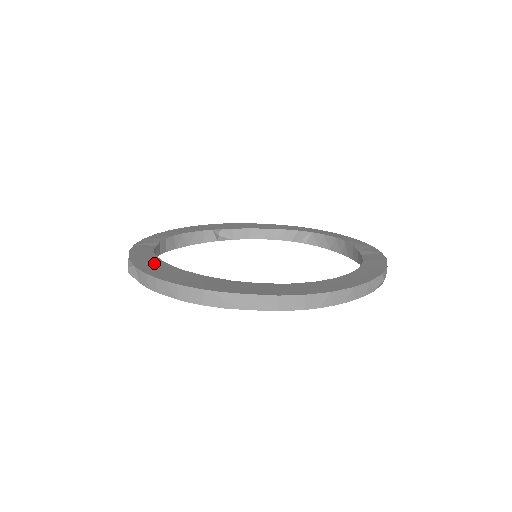
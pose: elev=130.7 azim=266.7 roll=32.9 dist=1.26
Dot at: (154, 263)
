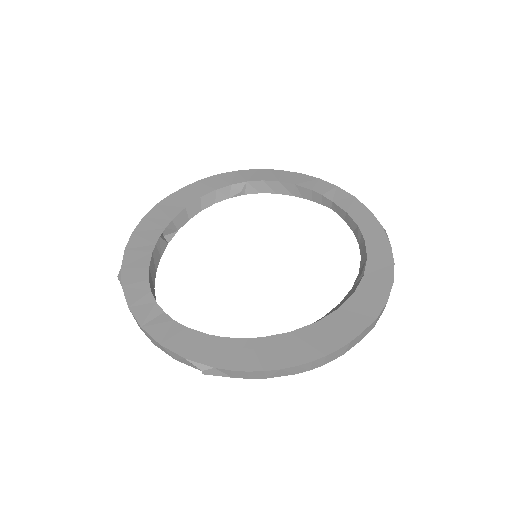
Dot at: (222, 348)
